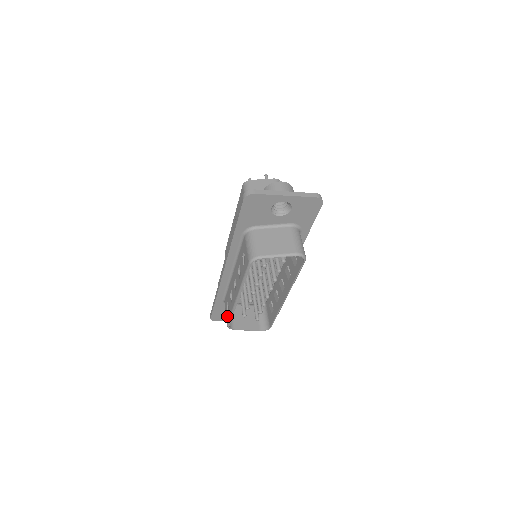
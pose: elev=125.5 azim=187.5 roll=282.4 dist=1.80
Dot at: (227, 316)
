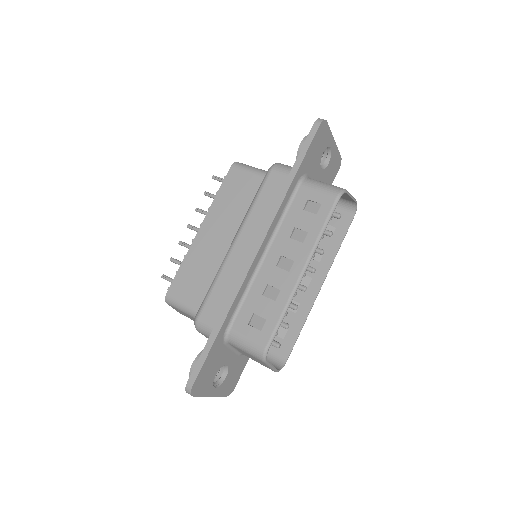
Dot at: (262, 334)
